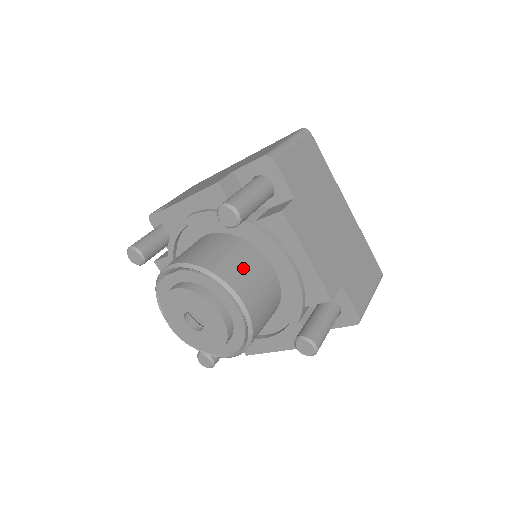
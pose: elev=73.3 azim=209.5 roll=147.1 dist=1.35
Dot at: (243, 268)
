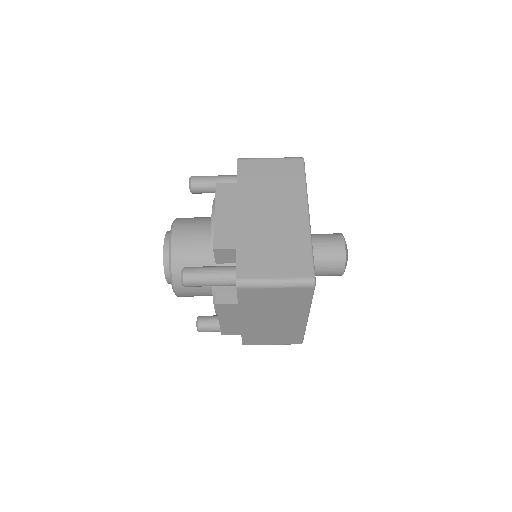
Dot at: (194, 223)
